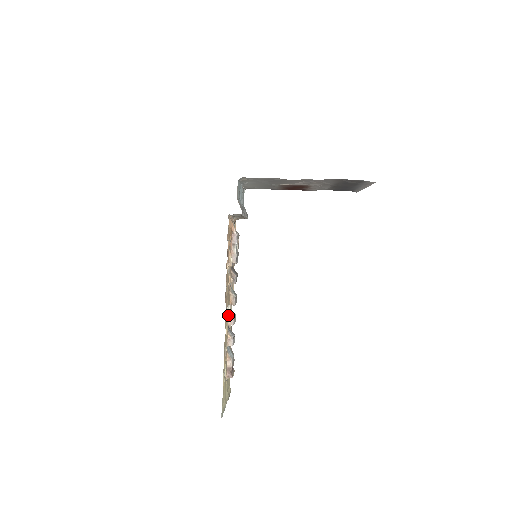
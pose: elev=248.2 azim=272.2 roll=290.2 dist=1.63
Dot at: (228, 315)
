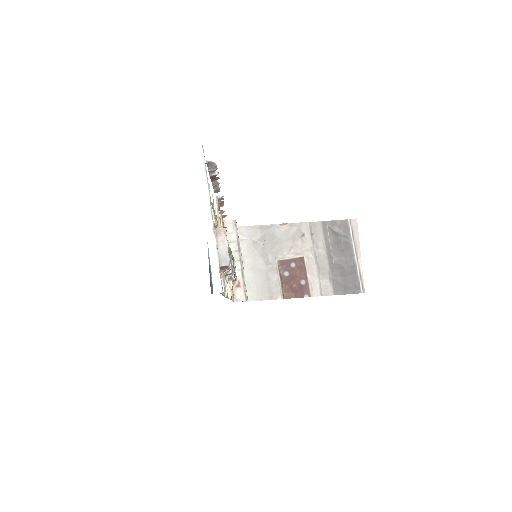
Dot at: occluded
